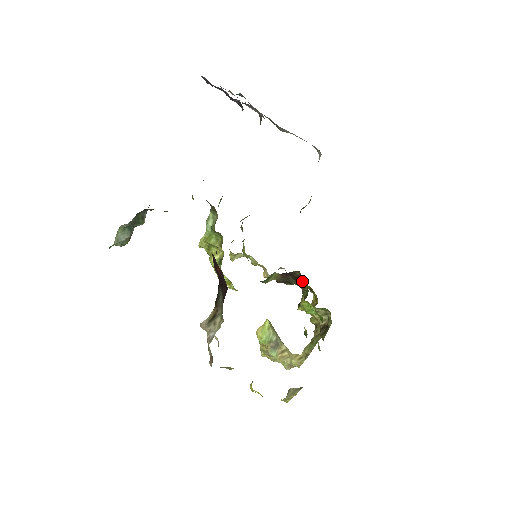
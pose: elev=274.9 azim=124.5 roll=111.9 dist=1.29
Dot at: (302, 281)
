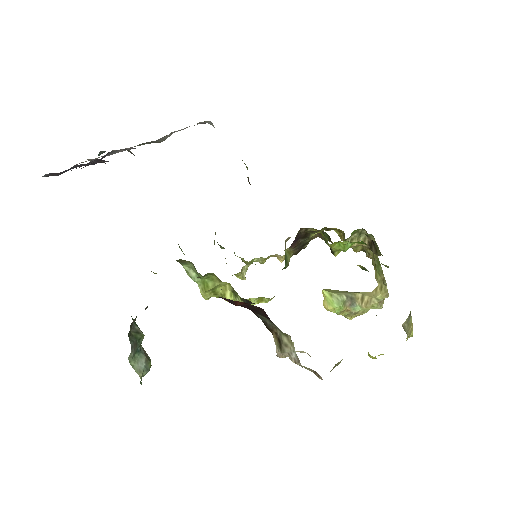
Dot at: (312, 233)
